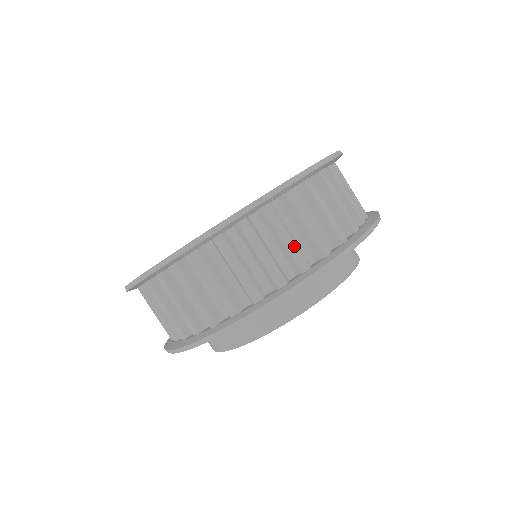
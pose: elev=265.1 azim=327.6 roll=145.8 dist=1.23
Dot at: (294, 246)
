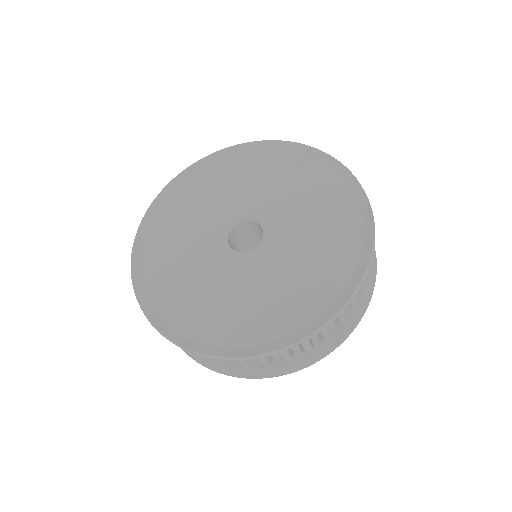
Dot at: (287, 355)
